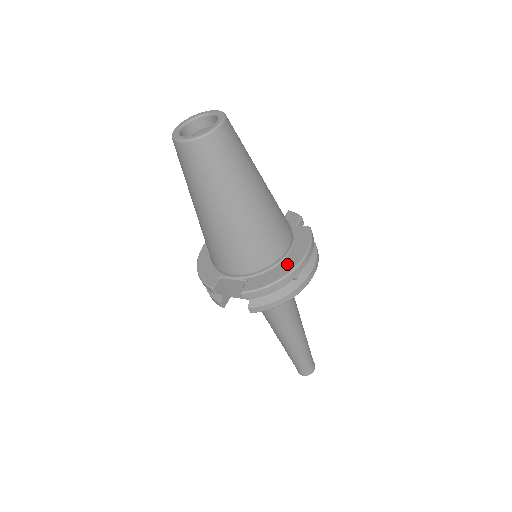
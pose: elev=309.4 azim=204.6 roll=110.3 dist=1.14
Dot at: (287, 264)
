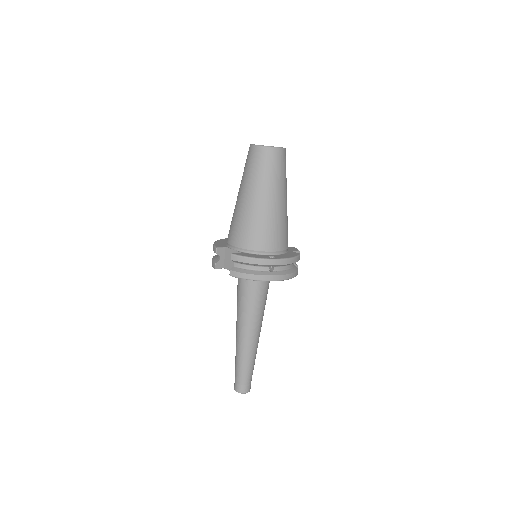
Dot at: occluded
